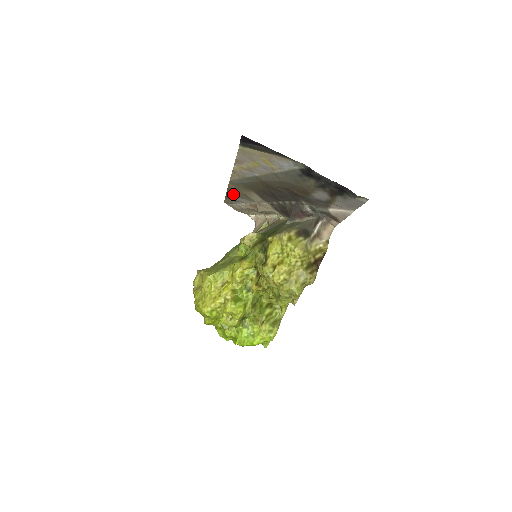
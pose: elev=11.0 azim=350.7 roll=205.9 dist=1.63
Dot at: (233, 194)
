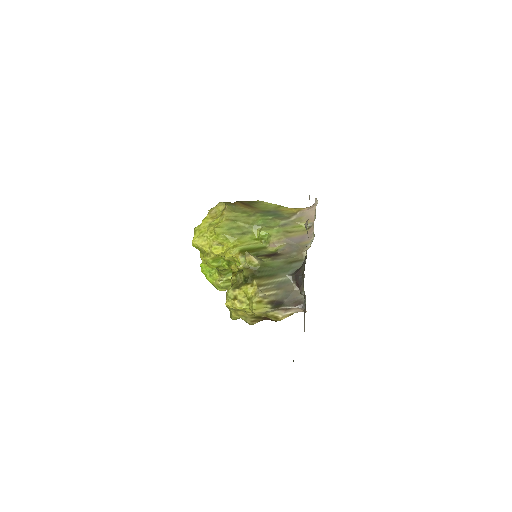
Dot at: occluded
